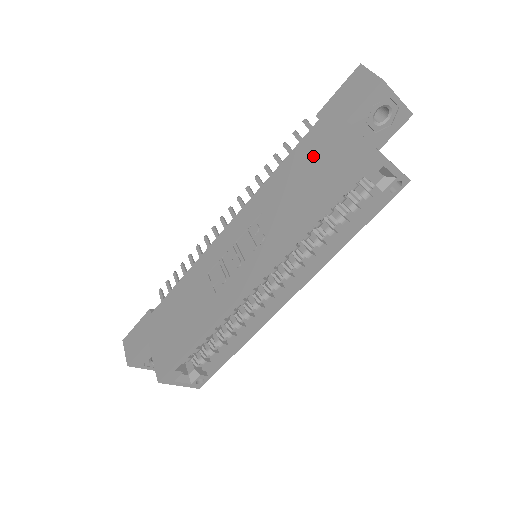
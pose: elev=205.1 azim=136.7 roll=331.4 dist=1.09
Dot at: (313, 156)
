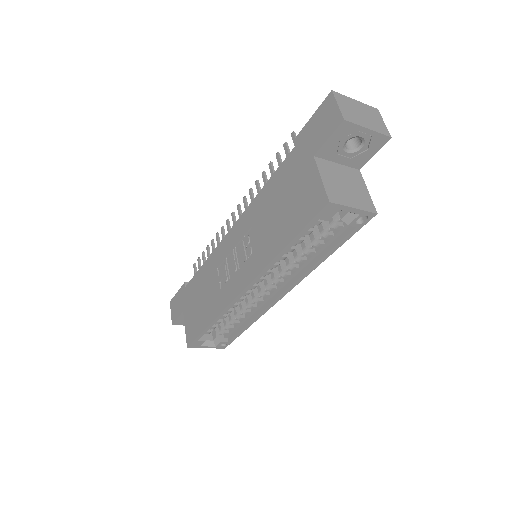
Dot at: (288, 184)
